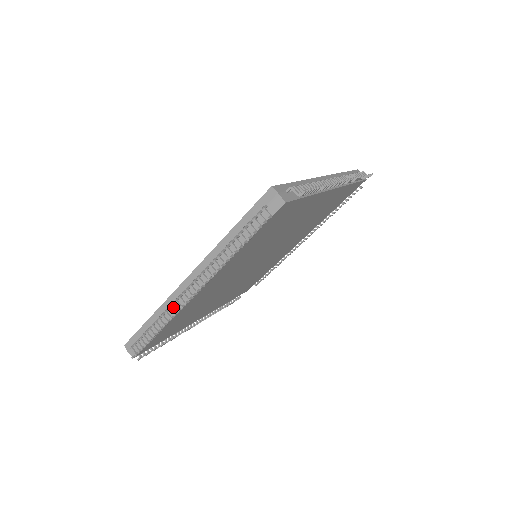
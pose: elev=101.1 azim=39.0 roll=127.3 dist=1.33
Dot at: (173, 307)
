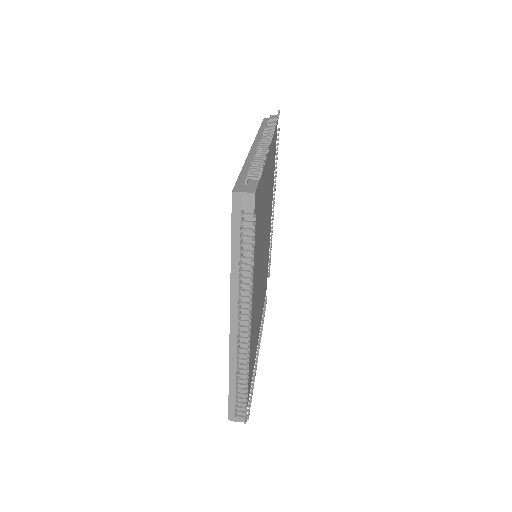
Dot at: occluded
